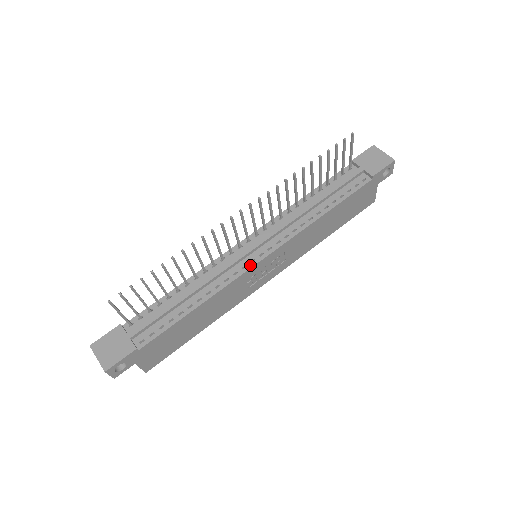
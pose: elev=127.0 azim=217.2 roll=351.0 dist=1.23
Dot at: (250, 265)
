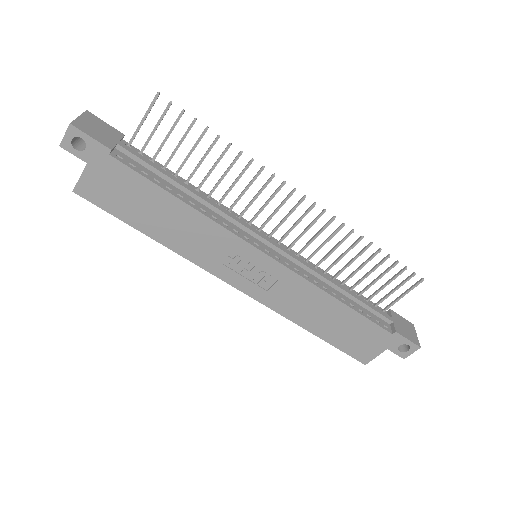
Dot at: (252, 242)
